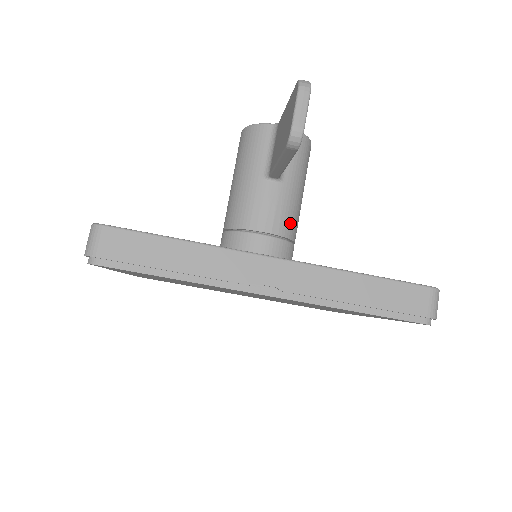
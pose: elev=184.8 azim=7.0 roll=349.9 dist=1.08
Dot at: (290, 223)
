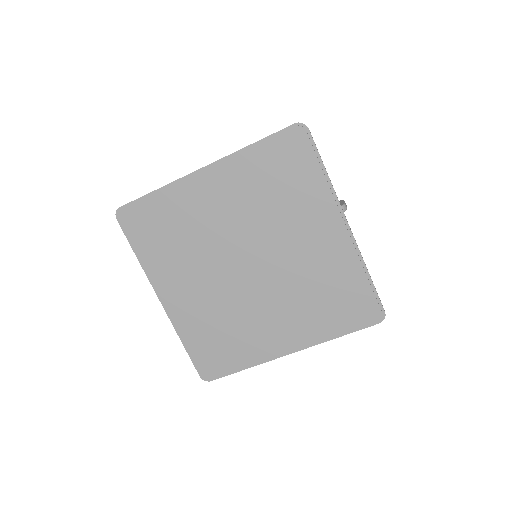
Dot at: occluded
